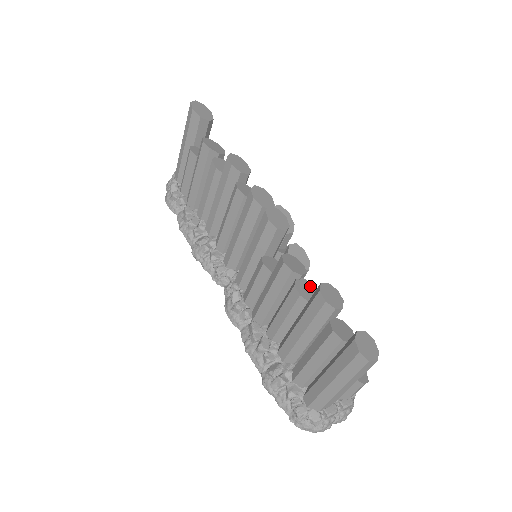
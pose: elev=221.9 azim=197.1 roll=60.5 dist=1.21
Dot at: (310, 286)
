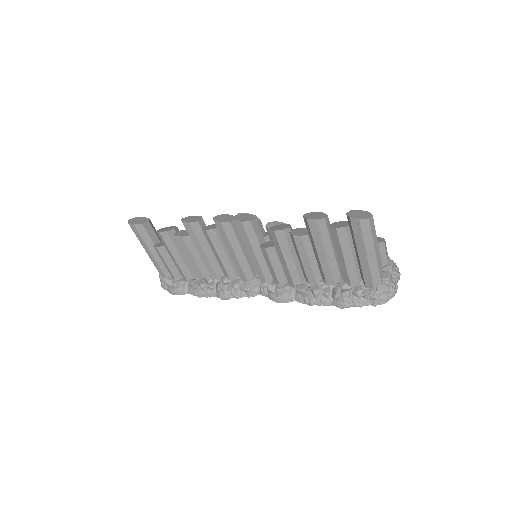
Dot at: (300, 229)
